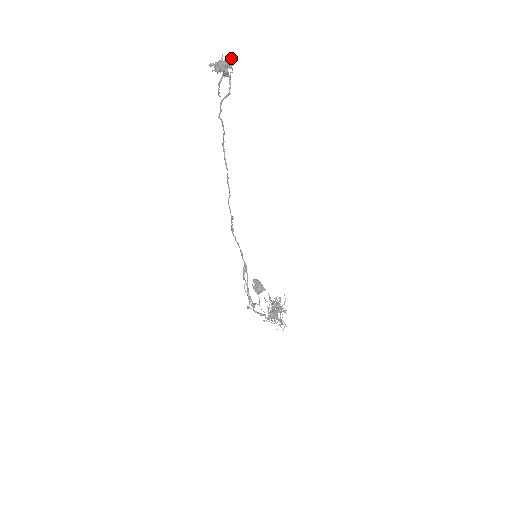
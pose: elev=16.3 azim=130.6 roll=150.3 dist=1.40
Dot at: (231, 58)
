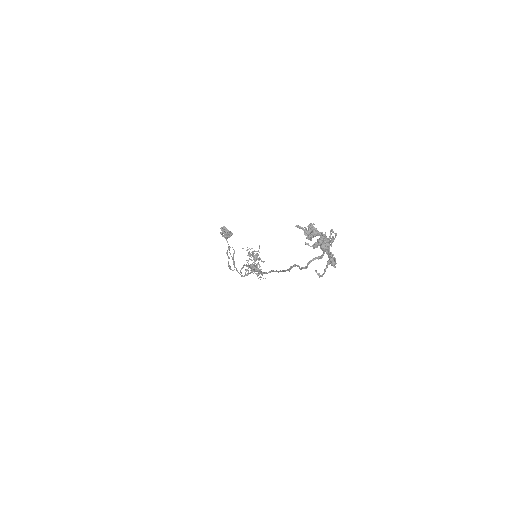
Dot at: (330, 231)
